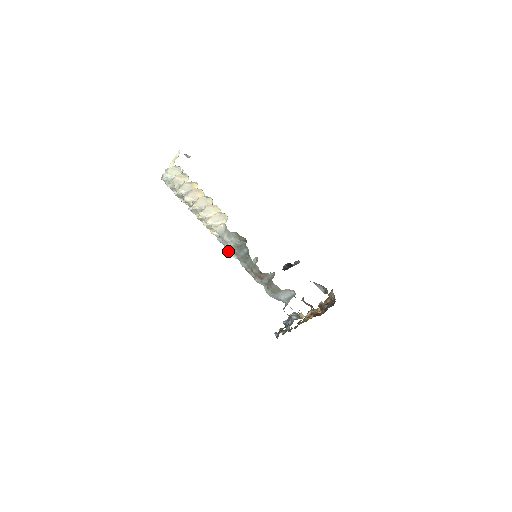
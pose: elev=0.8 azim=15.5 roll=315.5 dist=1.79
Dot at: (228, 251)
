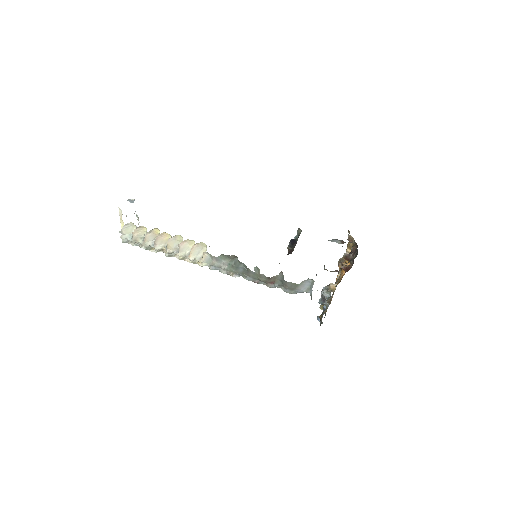
Dot at: (227, 274)
